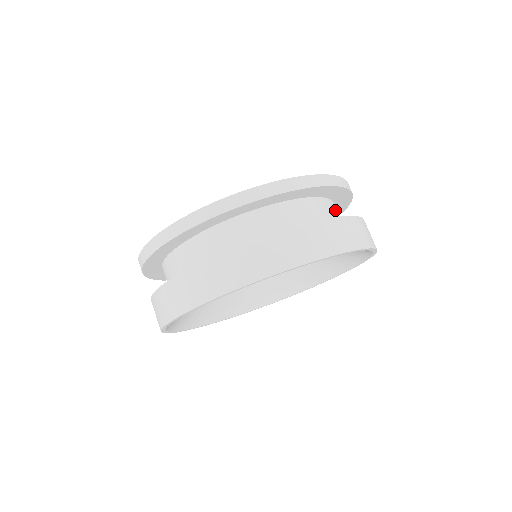
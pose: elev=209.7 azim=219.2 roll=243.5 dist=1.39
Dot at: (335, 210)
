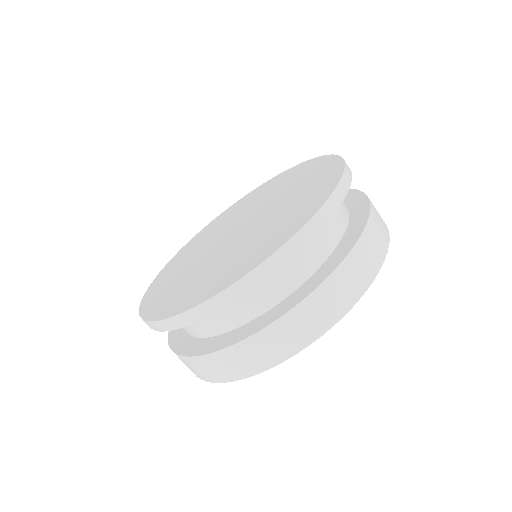
Dot at: (333, 216)
